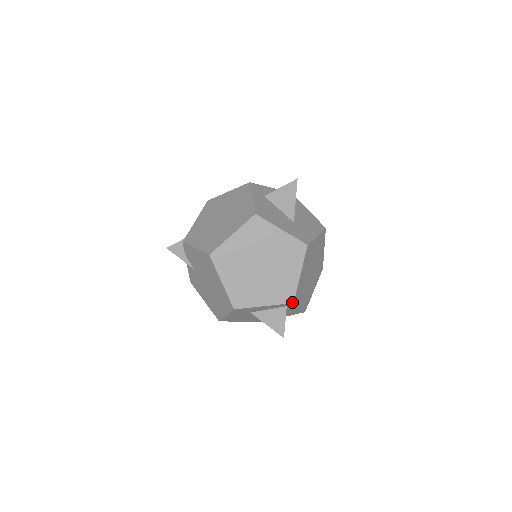
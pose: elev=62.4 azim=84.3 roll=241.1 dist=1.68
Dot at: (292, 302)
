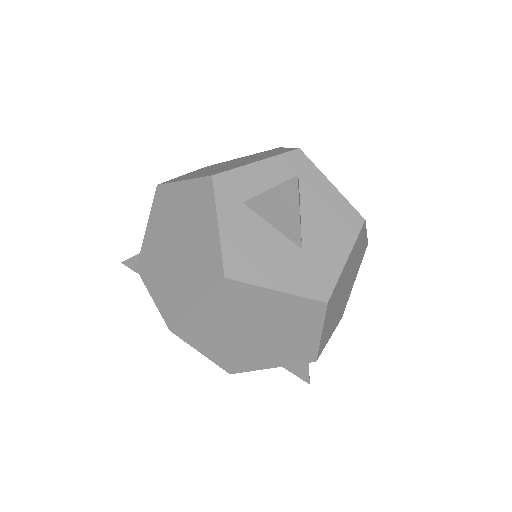
Dot at: (314, 361)
